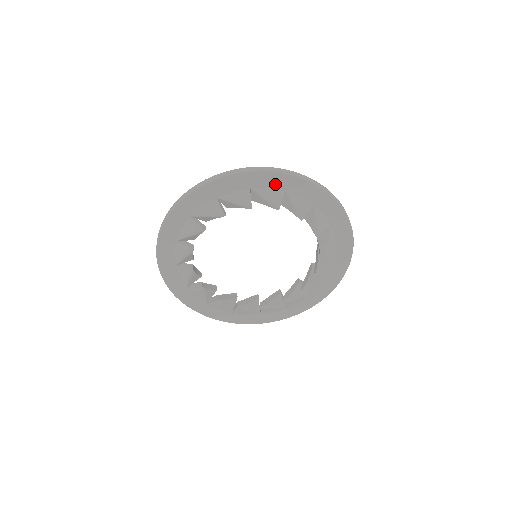
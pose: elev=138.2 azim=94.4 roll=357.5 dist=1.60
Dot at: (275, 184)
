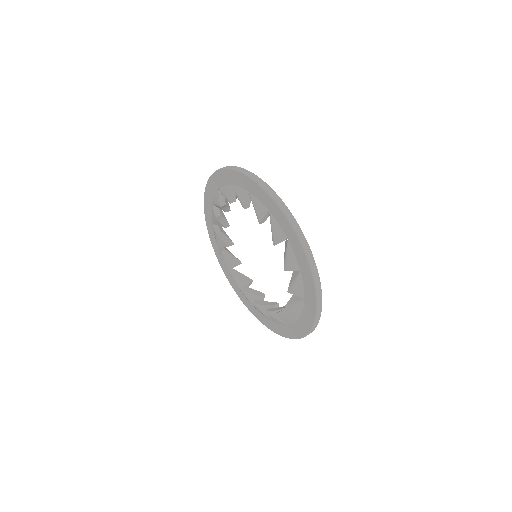
Dot at: (263, 199)
